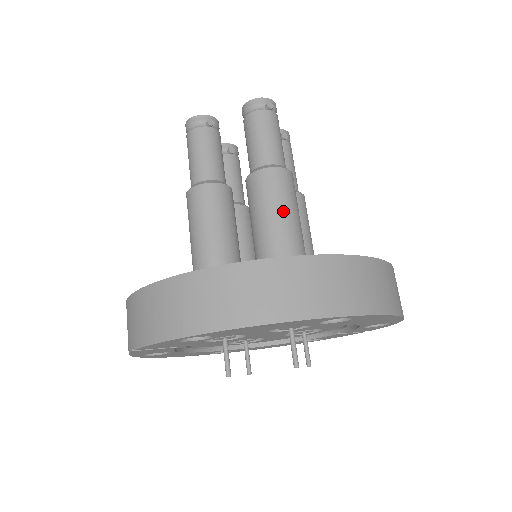
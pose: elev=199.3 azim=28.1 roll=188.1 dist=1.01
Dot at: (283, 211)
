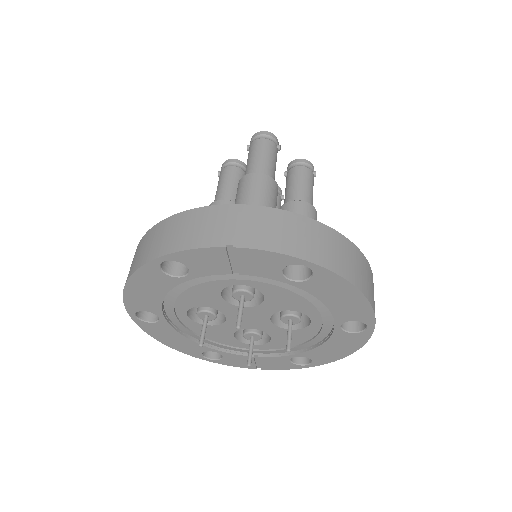
Dot at: occluded
